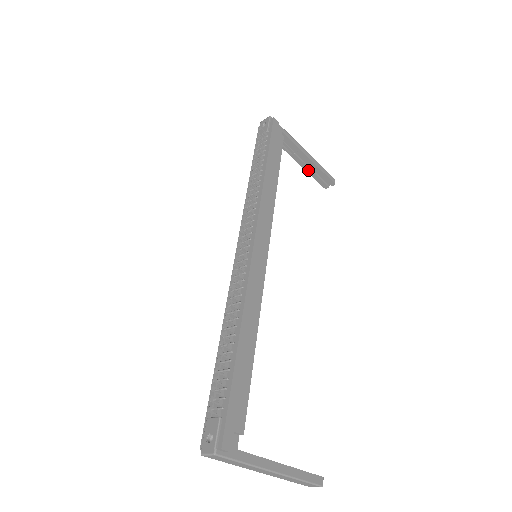
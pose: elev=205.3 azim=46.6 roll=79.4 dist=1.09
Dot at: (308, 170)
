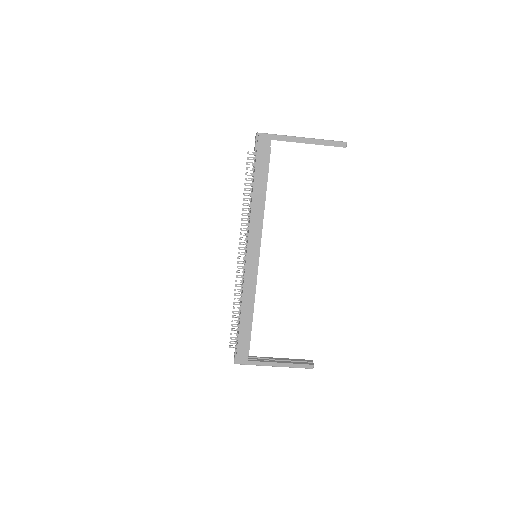
Dot at: occluded
